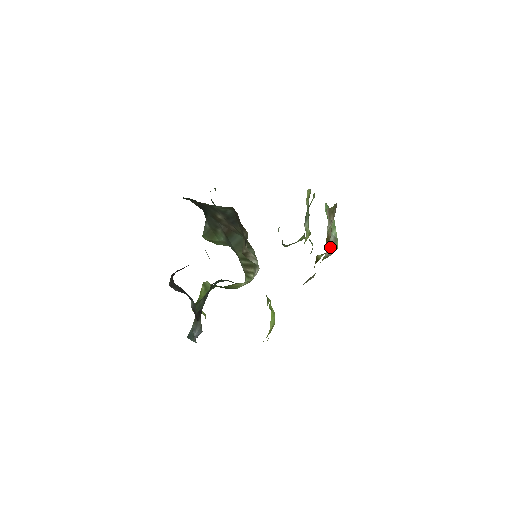
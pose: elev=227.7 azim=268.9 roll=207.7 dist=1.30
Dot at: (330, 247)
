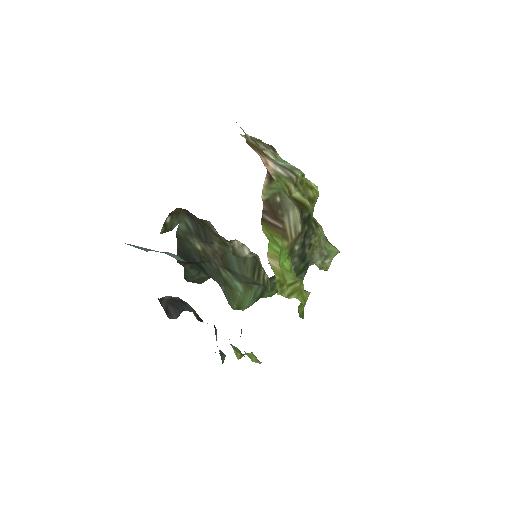
Dot at: (282, 167)
